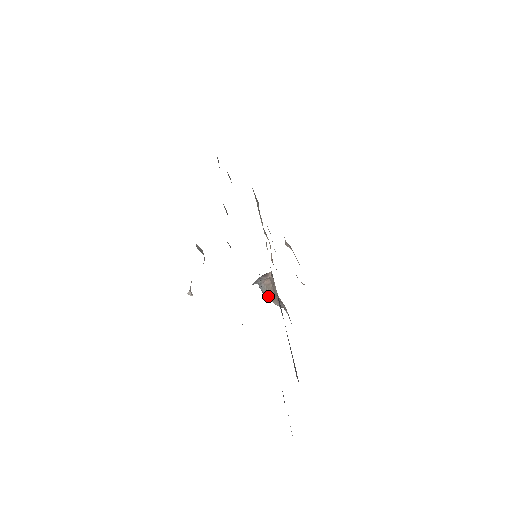
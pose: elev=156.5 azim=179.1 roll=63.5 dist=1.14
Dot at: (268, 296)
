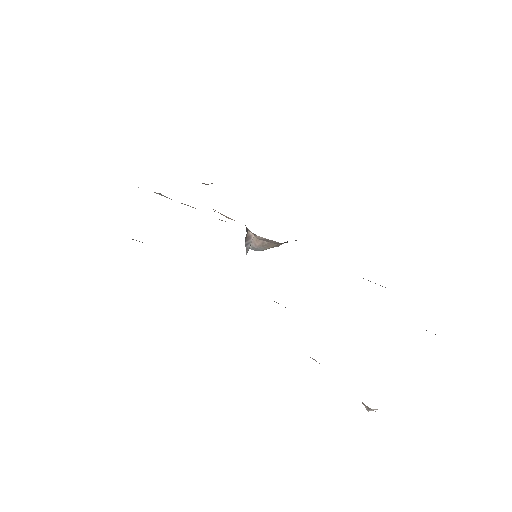
Dot at: occluded
